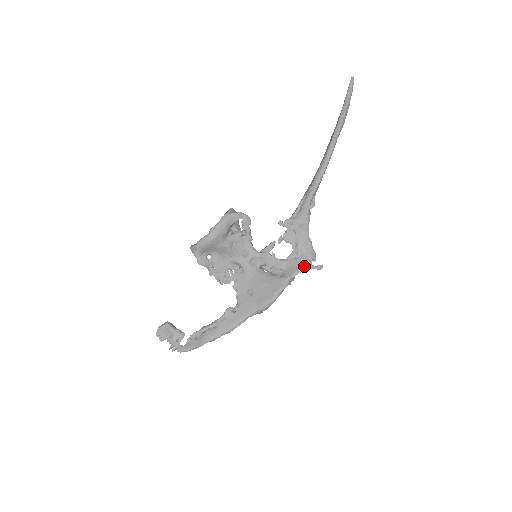
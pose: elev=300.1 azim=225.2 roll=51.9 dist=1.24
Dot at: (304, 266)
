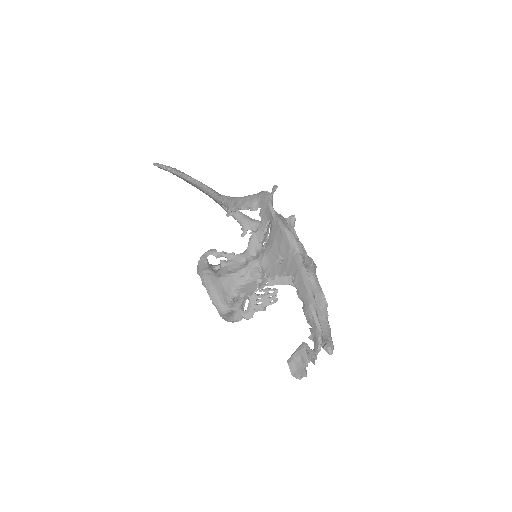
Dot at: (267, 201)
